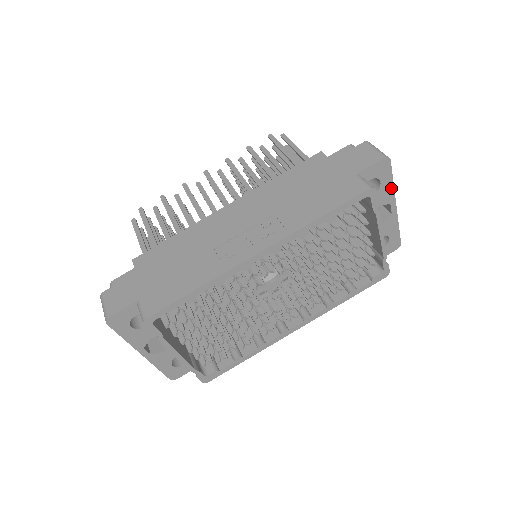
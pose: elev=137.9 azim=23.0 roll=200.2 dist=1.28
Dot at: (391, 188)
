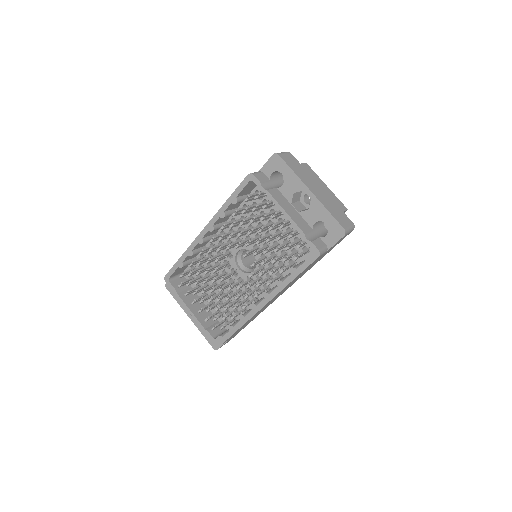
Dot at: (295, 177)
